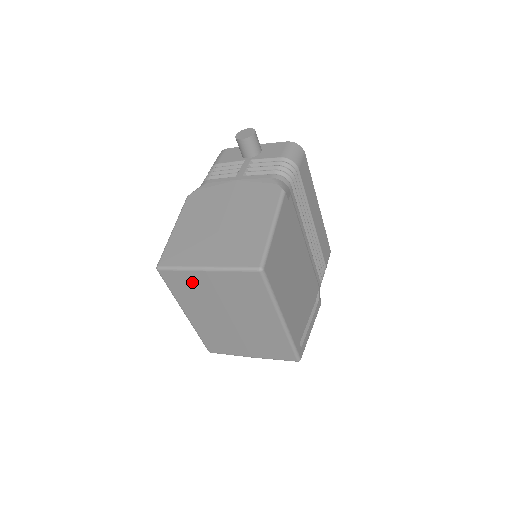
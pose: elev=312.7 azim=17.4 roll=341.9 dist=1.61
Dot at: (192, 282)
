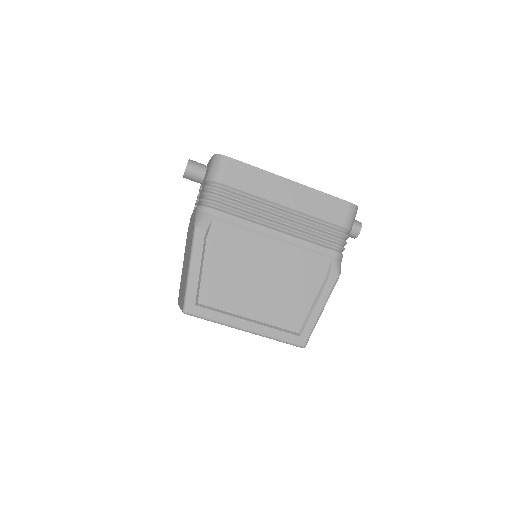
Dot at: occluded
